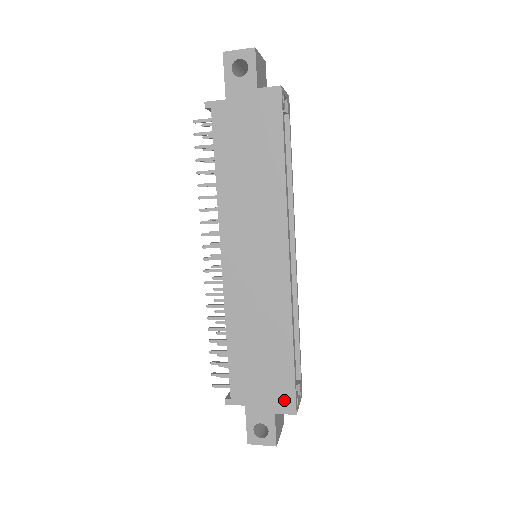
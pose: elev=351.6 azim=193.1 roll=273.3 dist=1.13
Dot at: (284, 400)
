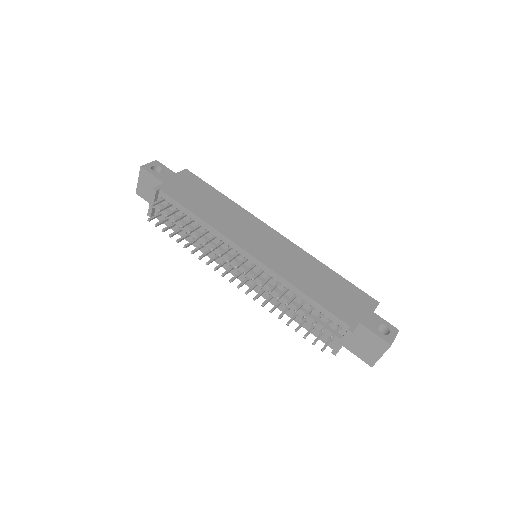
Dot at: (366, 300)
